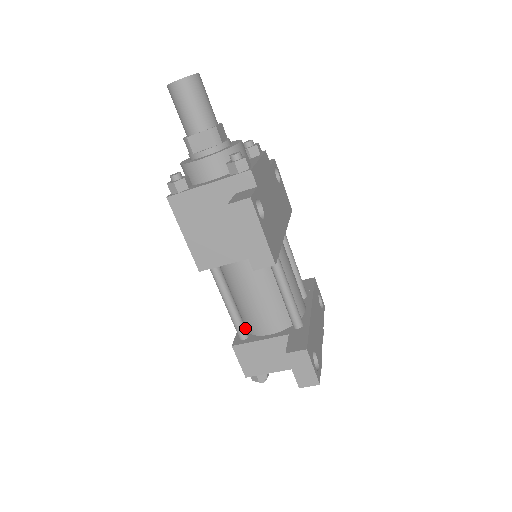
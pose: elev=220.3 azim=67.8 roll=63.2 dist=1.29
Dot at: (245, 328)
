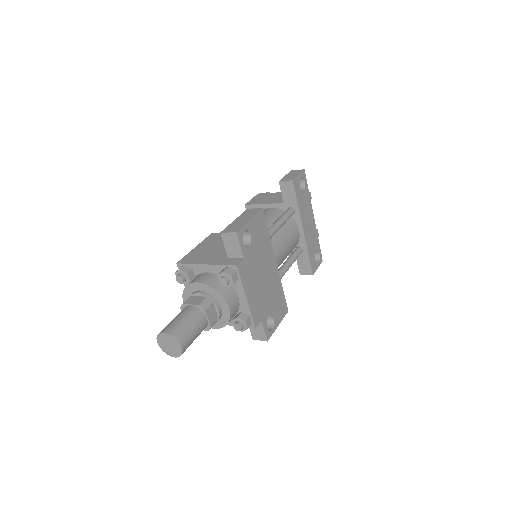
Dot at: occluded
